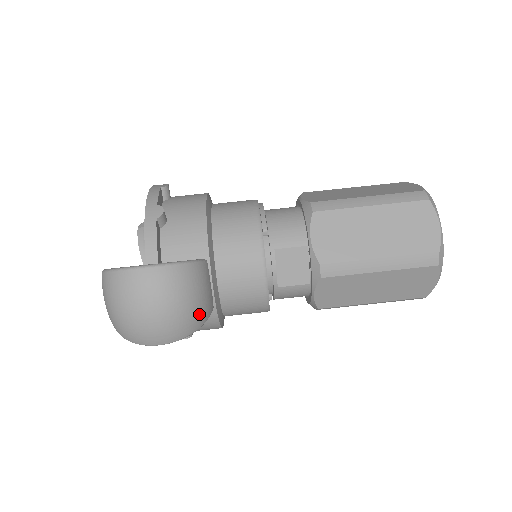
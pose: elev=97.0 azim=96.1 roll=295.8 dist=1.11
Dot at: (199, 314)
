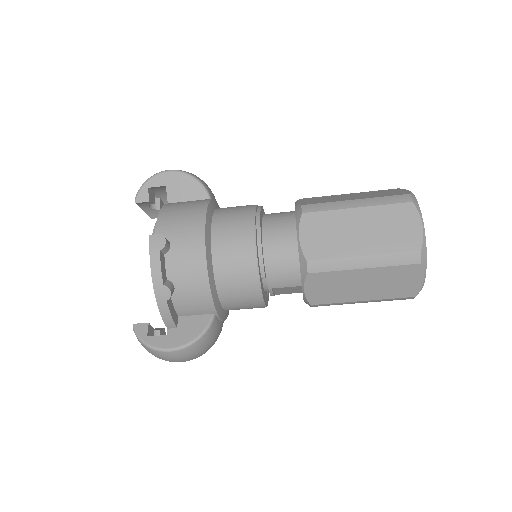
Dot at: occluded
